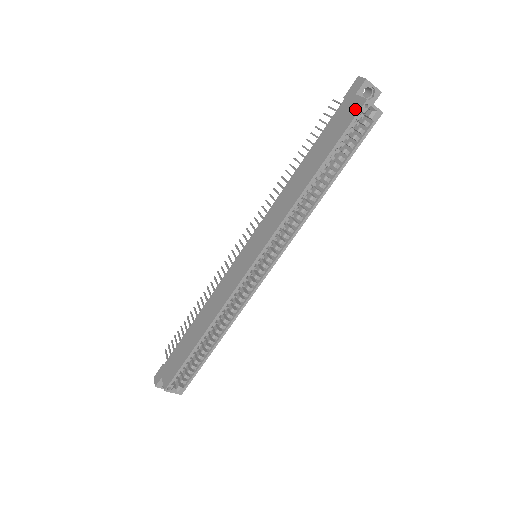
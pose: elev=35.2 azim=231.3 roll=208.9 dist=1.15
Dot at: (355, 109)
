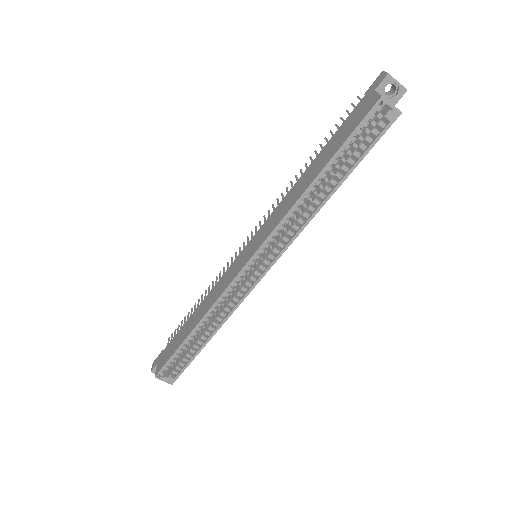
Dot at: (369, 106)
